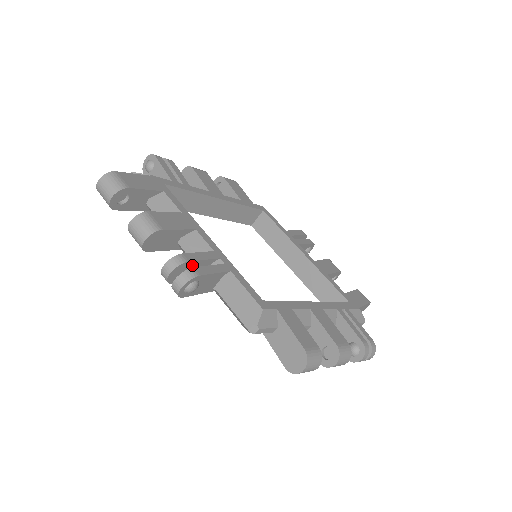
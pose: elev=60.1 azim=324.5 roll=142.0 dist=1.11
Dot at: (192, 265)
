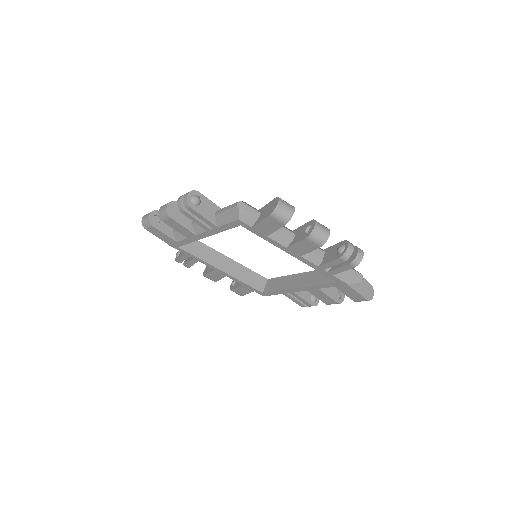
Dot at: occluded
